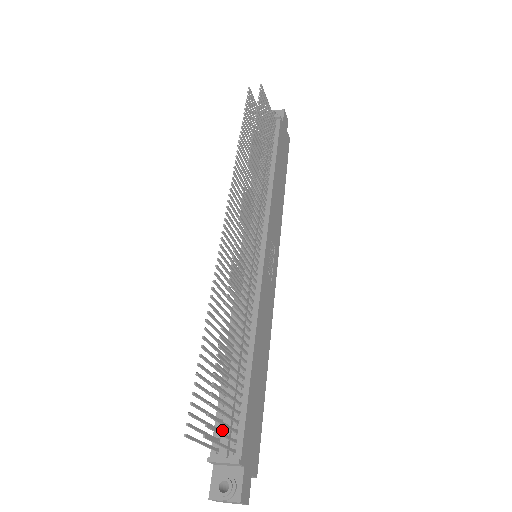
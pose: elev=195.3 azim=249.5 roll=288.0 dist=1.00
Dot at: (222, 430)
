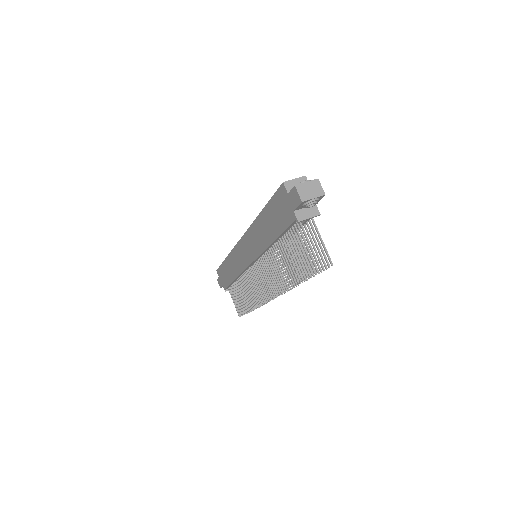
Dot at: occluded
